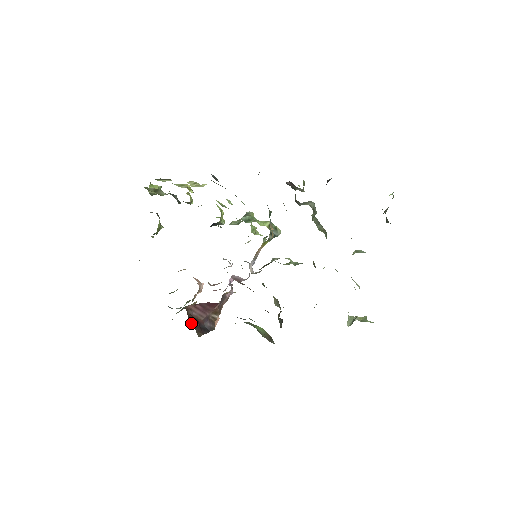
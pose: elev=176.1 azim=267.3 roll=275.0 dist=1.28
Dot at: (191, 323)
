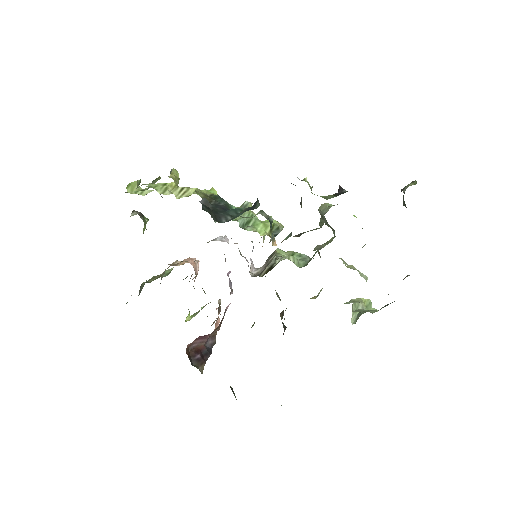
Dot at: (193, 362)
